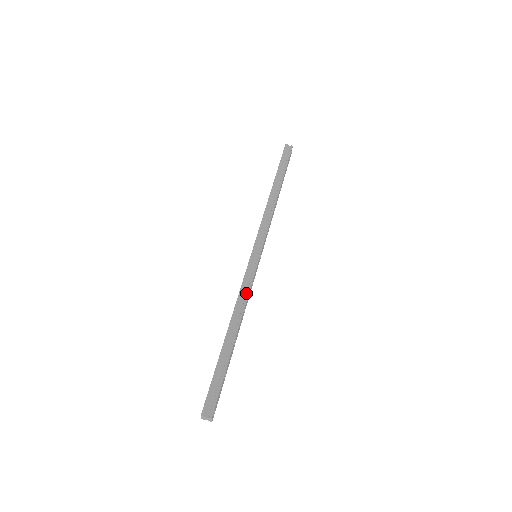
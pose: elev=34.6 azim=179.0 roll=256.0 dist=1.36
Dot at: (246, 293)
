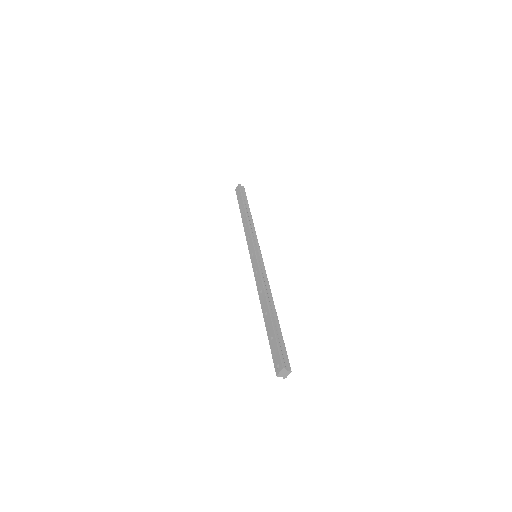
Dot at: (267, 280)
